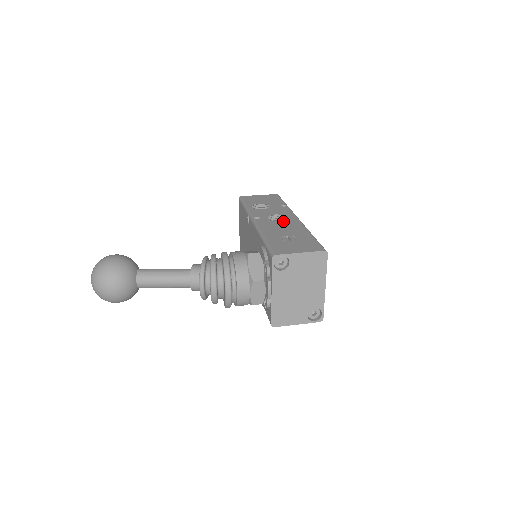
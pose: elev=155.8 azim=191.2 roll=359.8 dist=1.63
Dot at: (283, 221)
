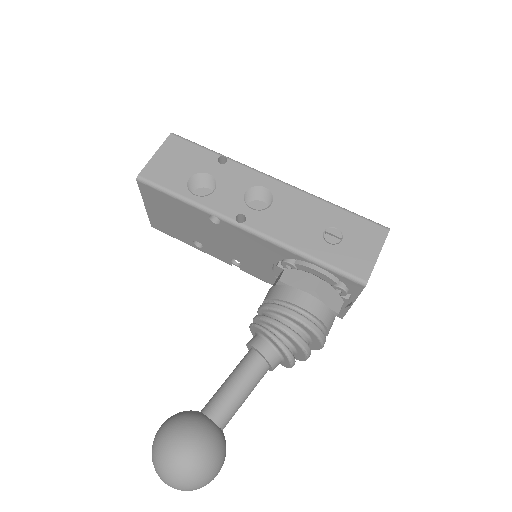
Dot at: (276, 201)
